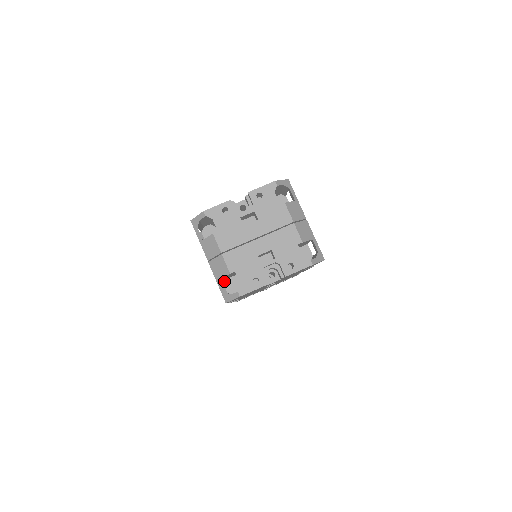
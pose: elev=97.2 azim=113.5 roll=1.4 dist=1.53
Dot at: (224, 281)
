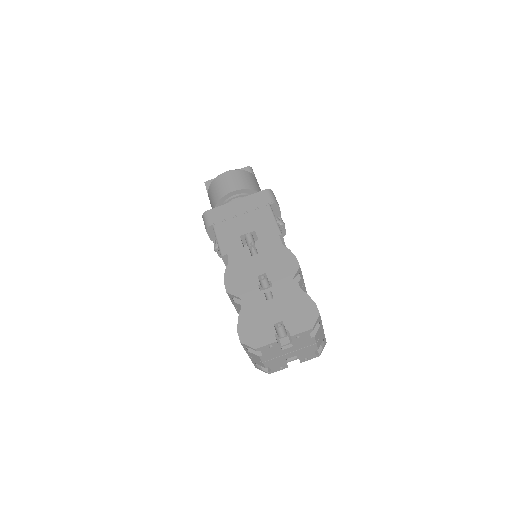
Dot at: occluded
